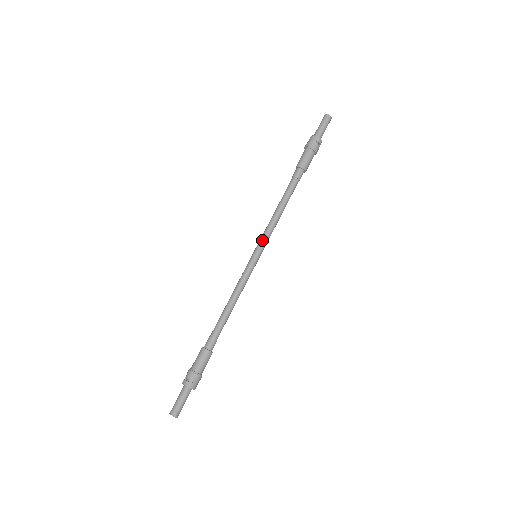
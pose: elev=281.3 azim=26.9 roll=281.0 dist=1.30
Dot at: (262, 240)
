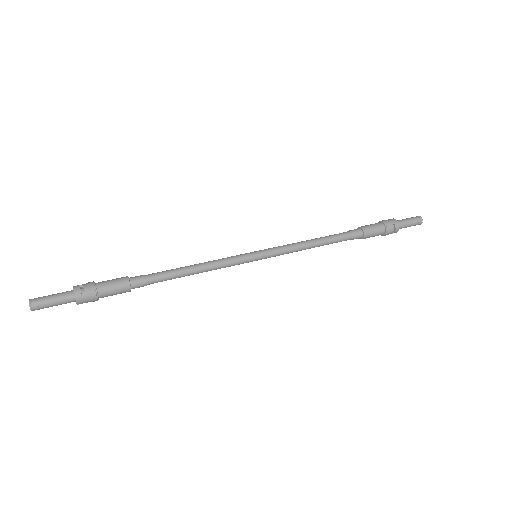
Dot at: (275, 249)
